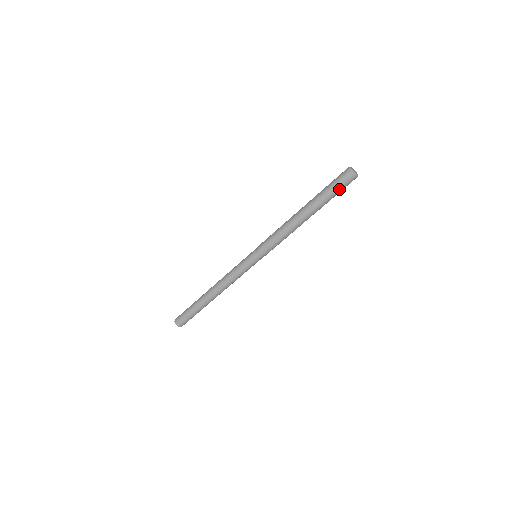
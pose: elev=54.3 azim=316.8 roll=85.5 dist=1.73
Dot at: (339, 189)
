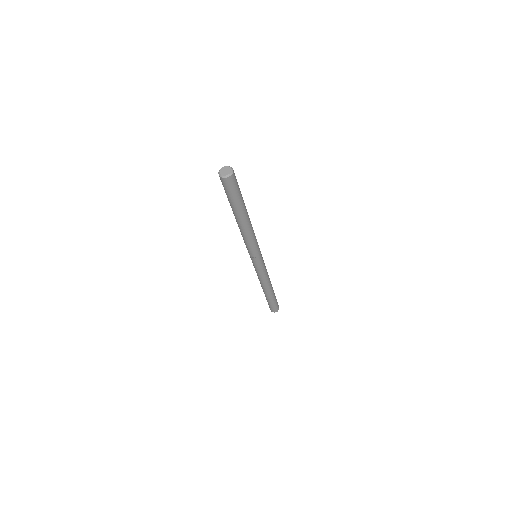
Dot at: (237, 190)
